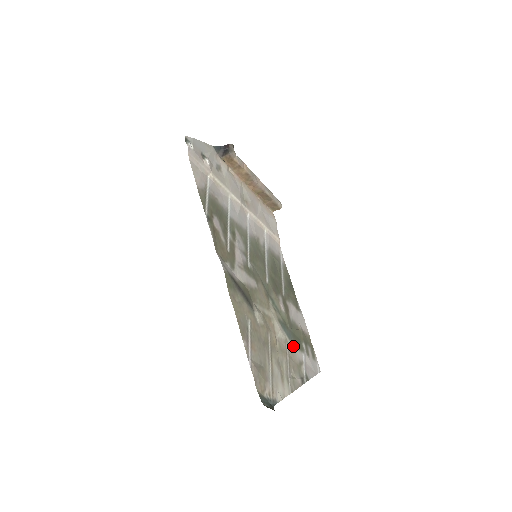
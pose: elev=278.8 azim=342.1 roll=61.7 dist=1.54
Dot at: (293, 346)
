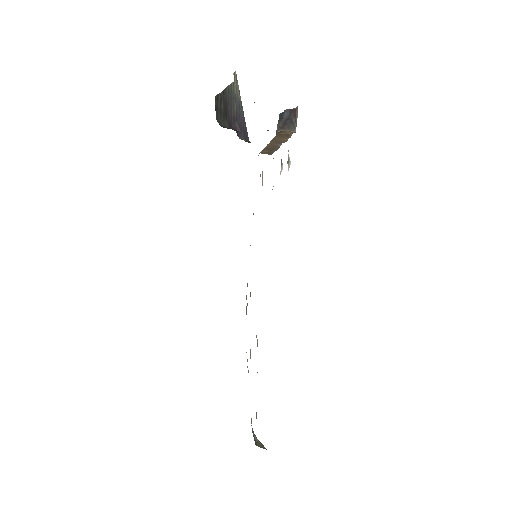
Dot at: occluded
